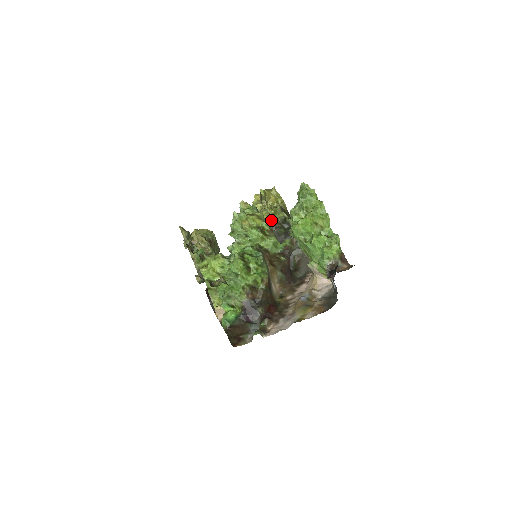
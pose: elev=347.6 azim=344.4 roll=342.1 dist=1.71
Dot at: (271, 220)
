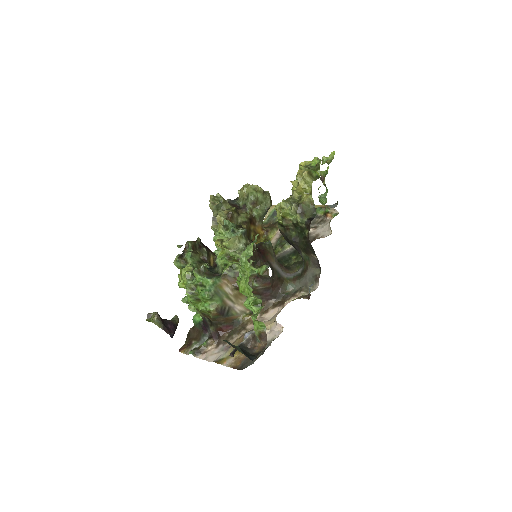
Dot at: (281, 221)
